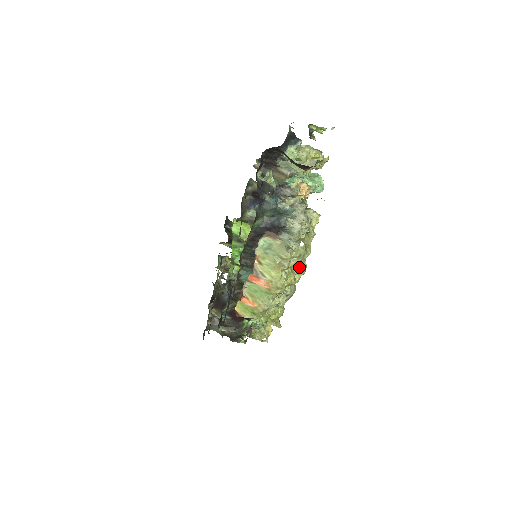
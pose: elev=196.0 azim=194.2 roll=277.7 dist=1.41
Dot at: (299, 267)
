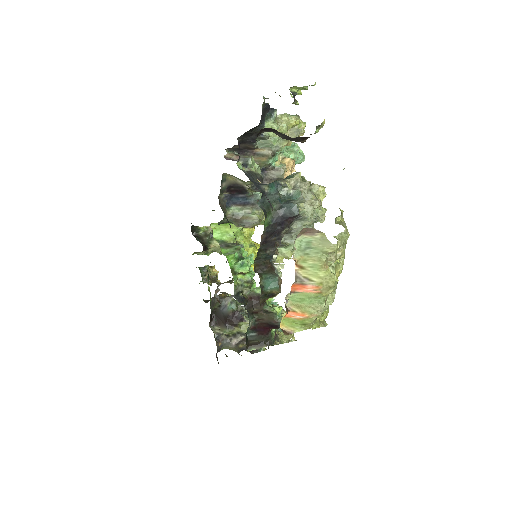
Dot at: (342, 255)
